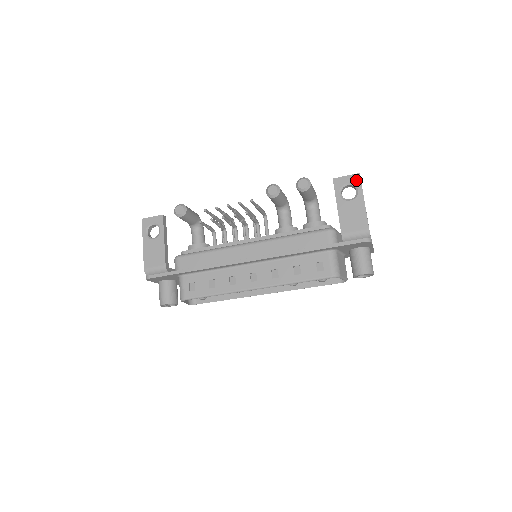
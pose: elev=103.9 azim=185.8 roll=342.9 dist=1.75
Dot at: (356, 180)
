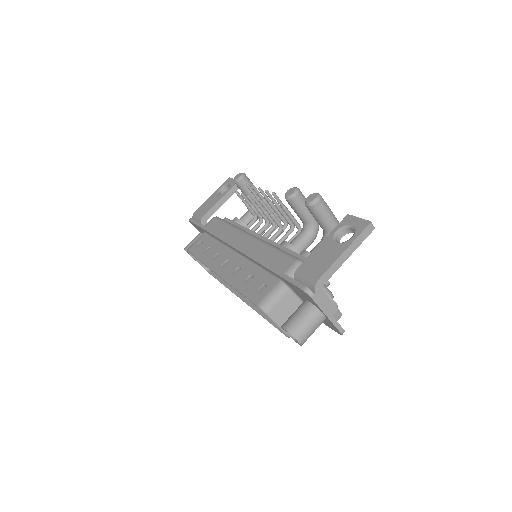
Dot at: (361, 226)
